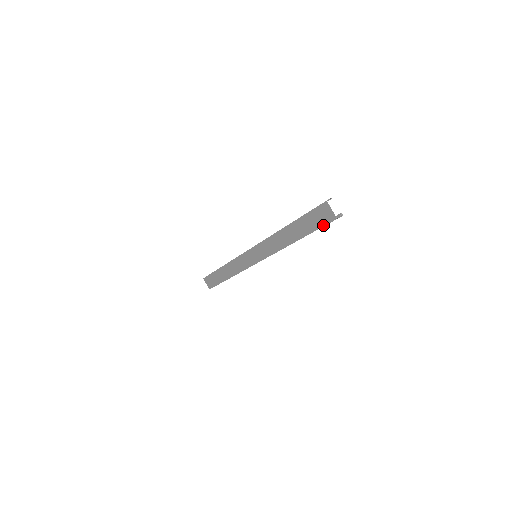
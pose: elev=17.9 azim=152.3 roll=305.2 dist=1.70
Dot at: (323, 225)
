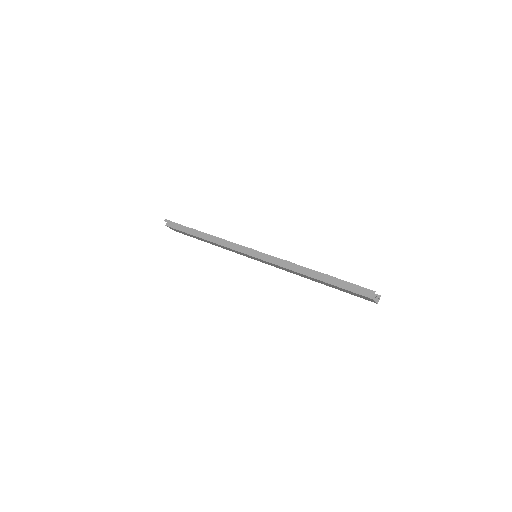
Dot at: occluded
